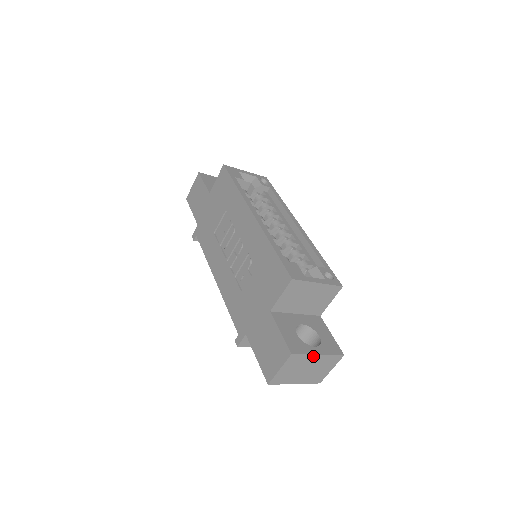
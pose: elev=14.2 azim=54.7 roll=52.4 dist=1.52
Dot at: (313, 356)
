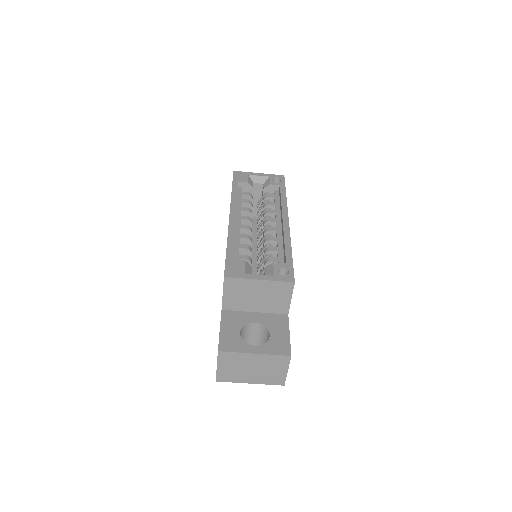
Dot at: (248, 355)
